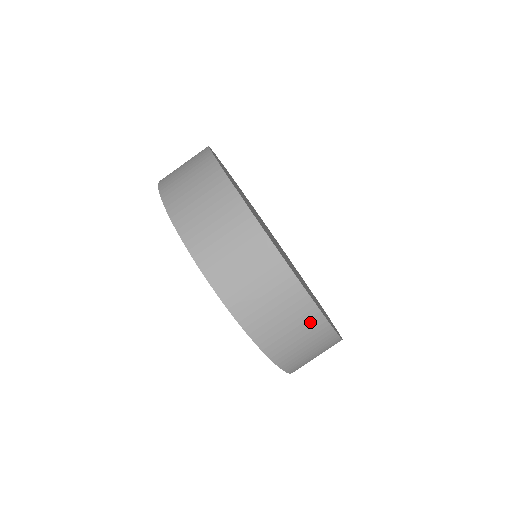
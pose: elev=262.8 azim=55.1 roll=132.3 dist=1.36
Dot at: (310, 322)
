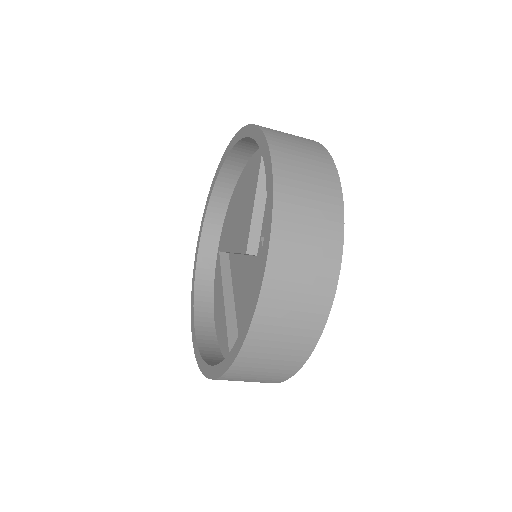
Dot at: occluded
